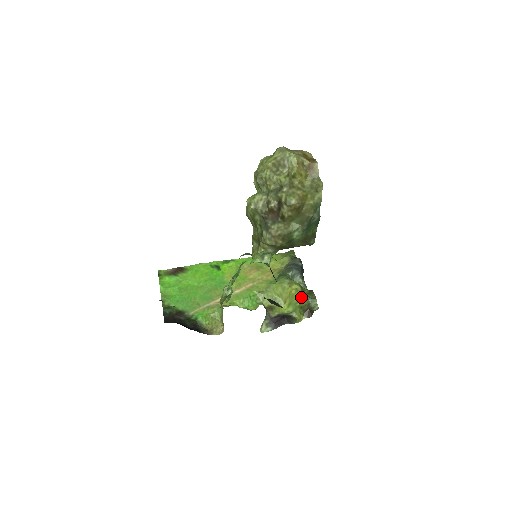
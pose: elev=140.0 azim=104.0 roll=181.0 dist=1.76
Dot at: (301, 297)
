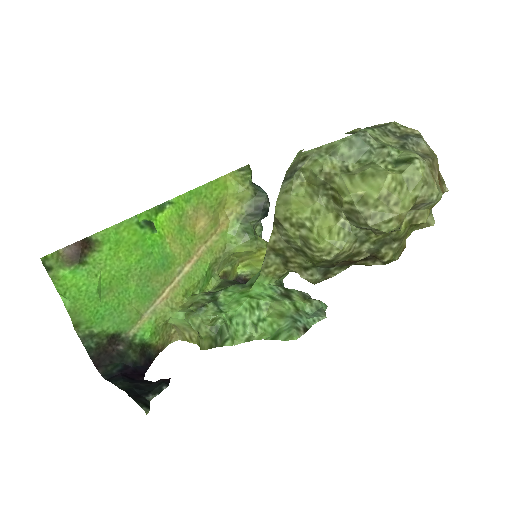
Dot at: occluded
